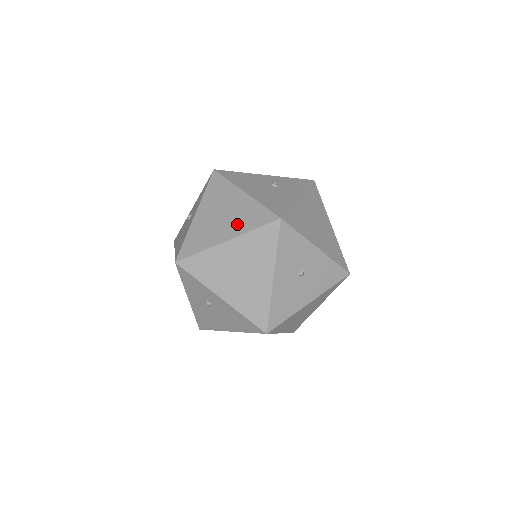
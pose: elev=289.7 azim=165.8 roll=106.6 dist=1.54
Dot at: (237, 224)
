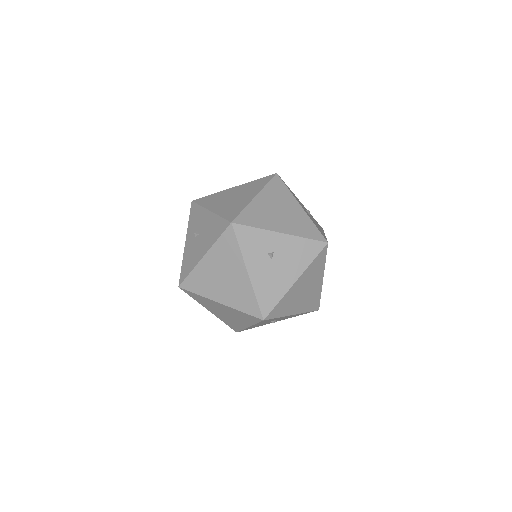
Dot at: (251, 190)
